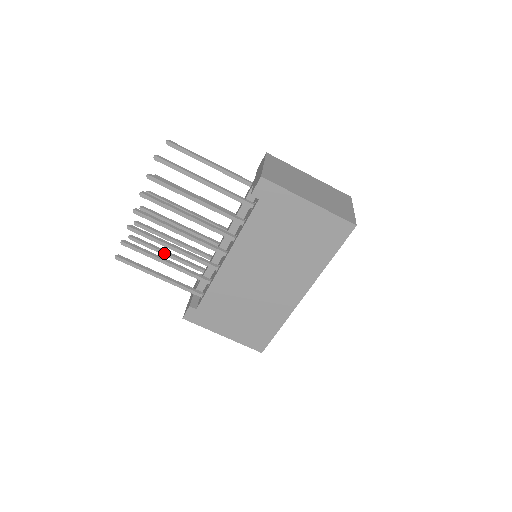
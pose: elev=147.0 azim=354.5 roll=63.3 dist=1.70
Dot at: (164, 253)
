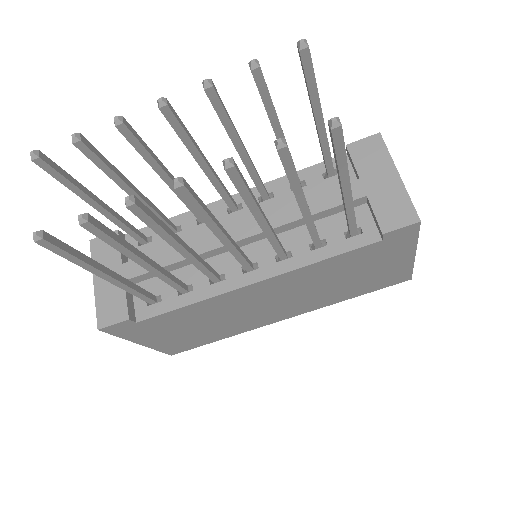
Dot at: (93, 202)
